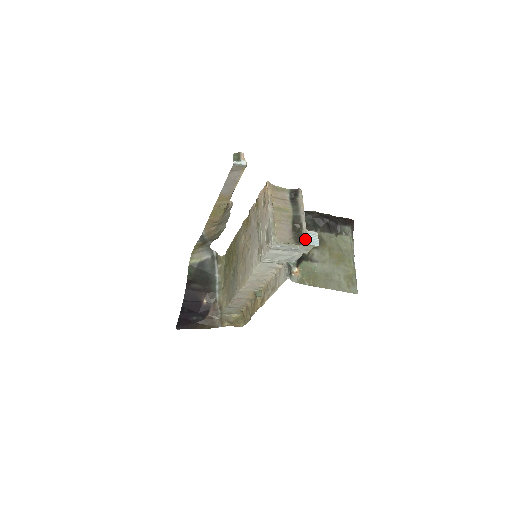
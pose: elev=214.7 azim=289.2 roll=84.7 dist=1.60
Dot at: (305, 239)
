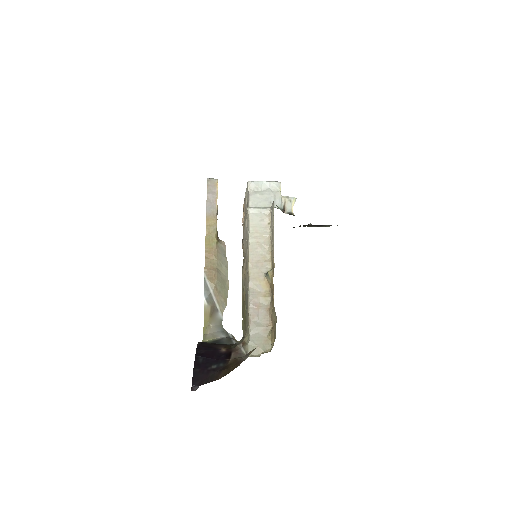
Dot at: occluded
